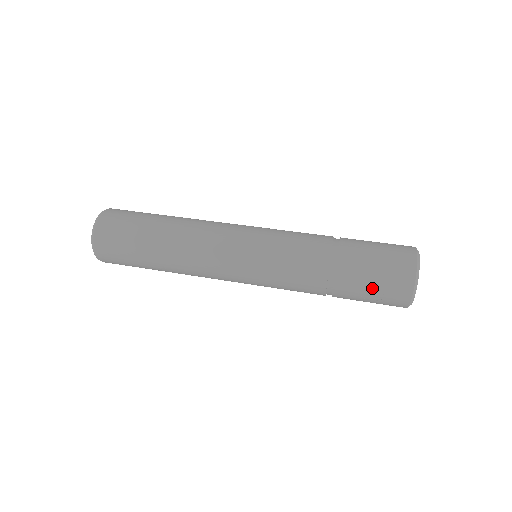
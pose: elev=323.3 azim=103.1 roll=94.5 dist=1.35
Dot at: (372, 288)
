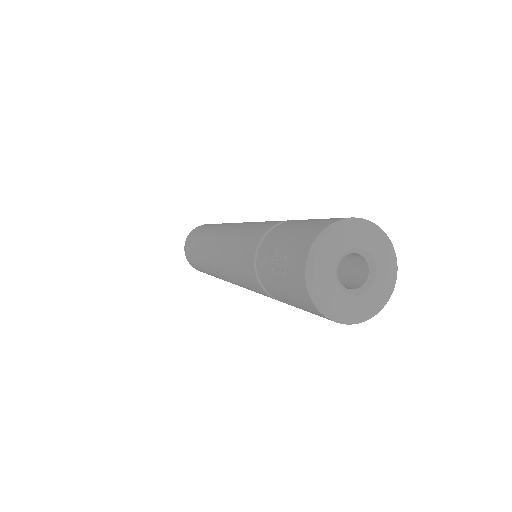
Dot at: (280, 253)
